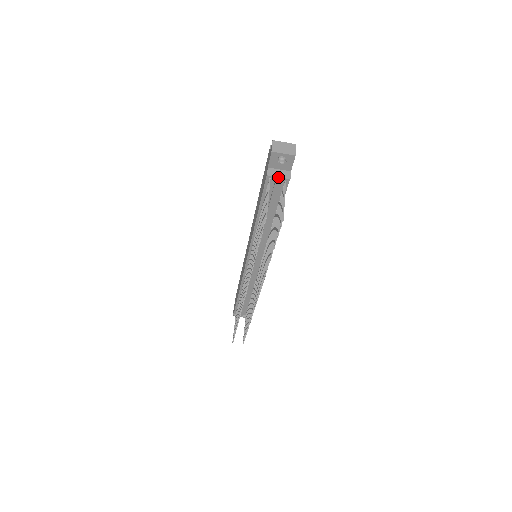
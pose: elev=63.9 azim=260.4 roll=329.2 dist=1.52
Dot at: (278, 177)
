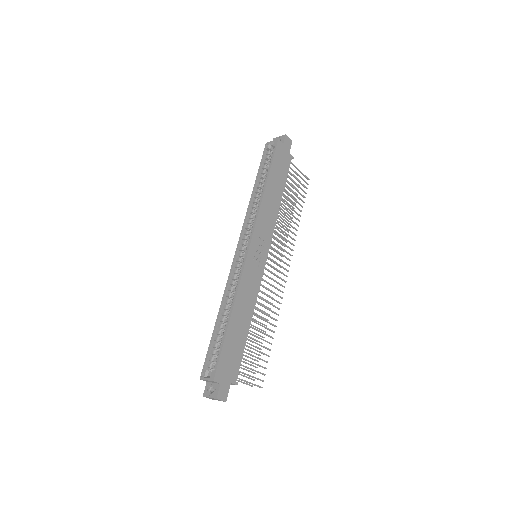
Dot at: occluded
